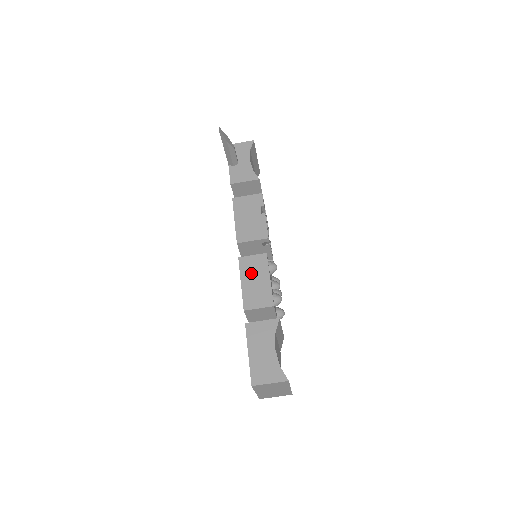
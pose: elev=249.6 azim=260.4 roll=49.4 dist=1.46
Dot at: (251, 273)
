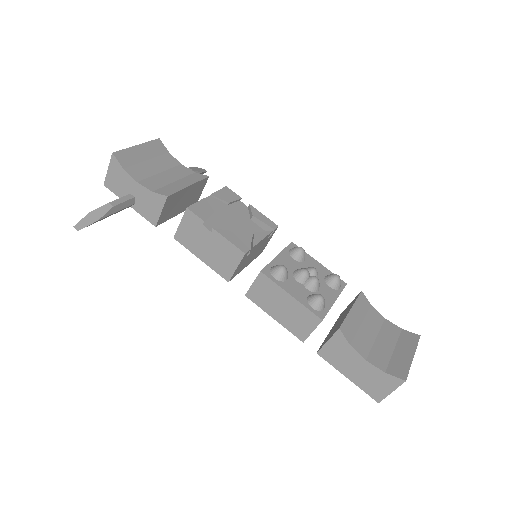
Dot at: (270, 303)
